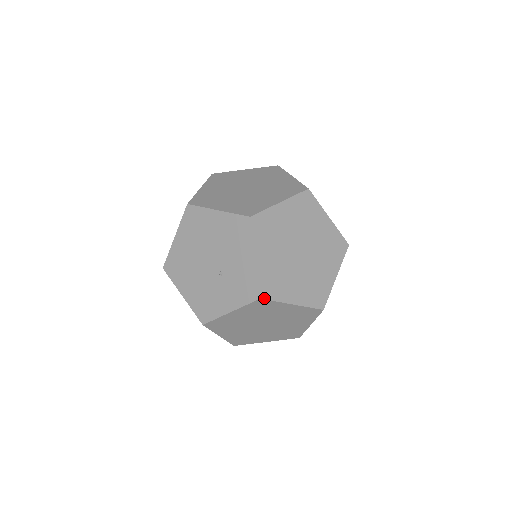
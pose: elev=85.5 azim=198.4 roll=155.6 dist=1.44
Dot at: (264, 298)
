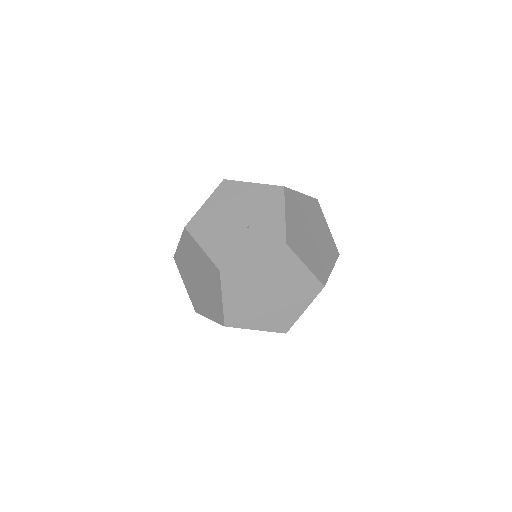
Dot at: (289, 245)
